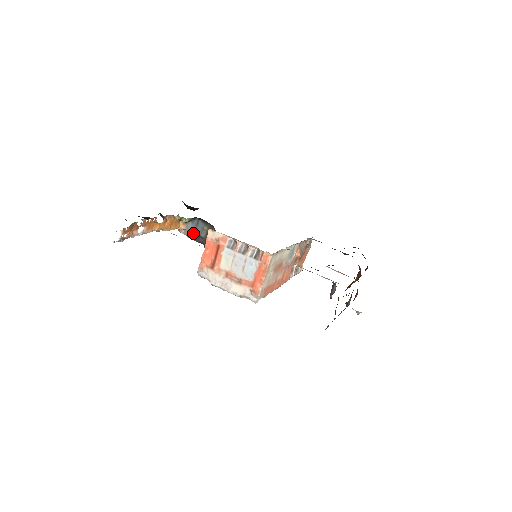
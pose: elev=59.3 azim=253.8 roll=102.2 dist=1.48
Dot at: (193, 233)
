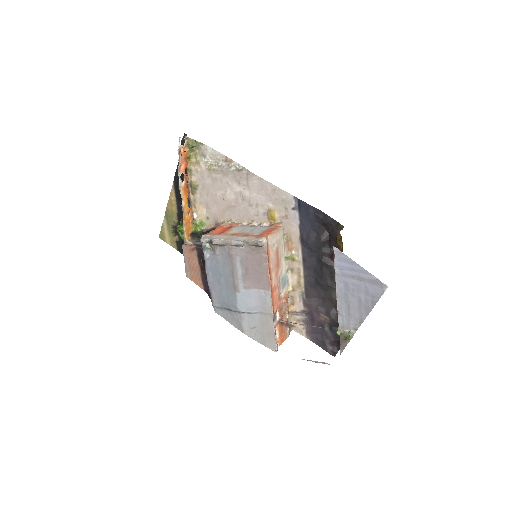
Dot at: (198, 244)
